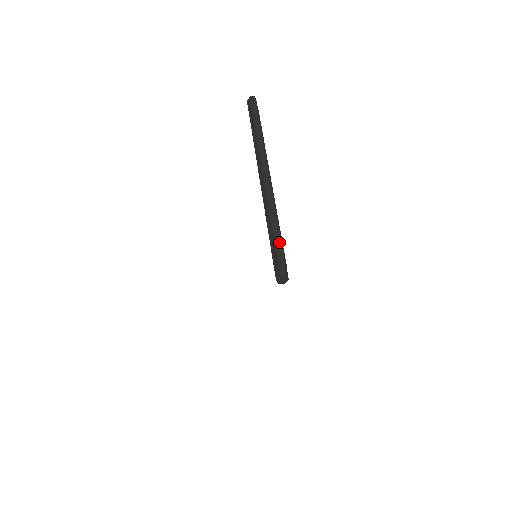
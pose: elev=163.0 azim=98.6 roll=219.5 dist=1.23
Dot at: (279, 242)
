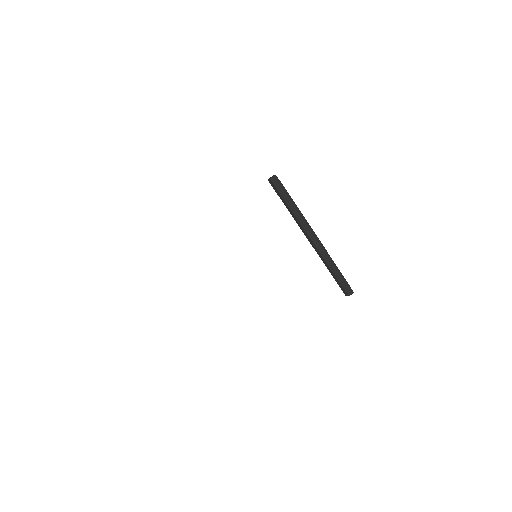
Dot at: (343, 277)
